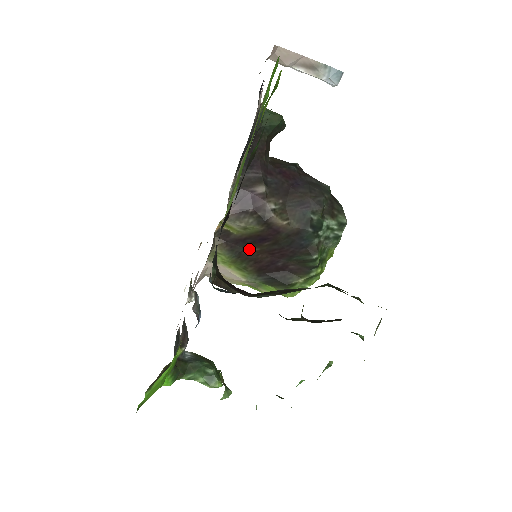
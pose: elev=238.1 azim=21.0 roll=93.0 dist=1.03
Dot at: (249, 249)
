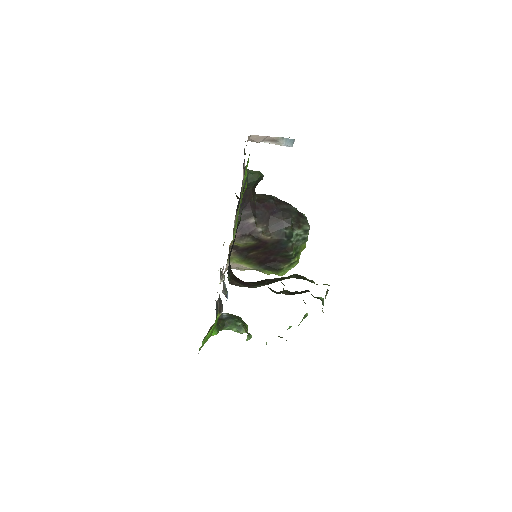
Dot at: (251, 253)
